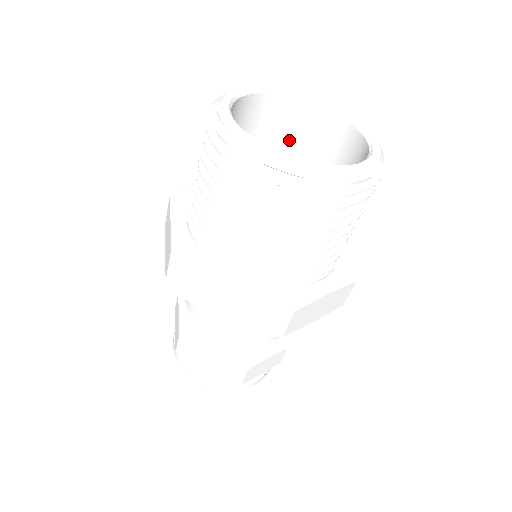
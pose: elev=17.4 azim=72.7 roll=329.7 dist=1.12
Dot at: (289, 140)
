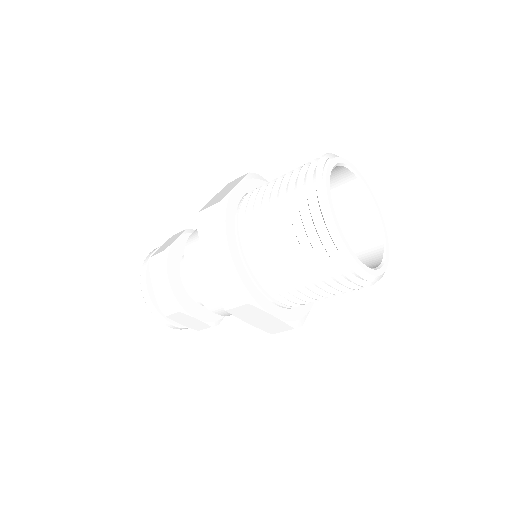
Dot at: (343, 216)
